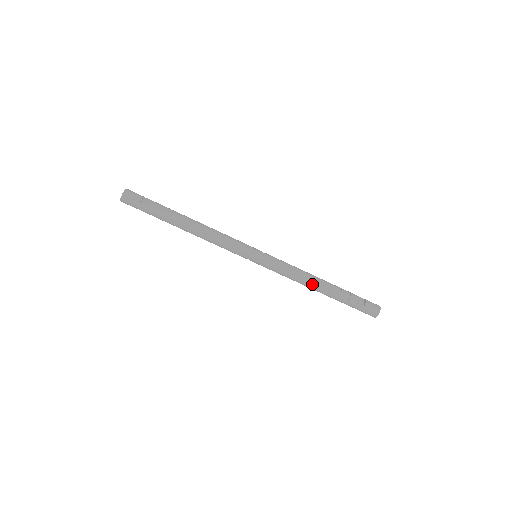
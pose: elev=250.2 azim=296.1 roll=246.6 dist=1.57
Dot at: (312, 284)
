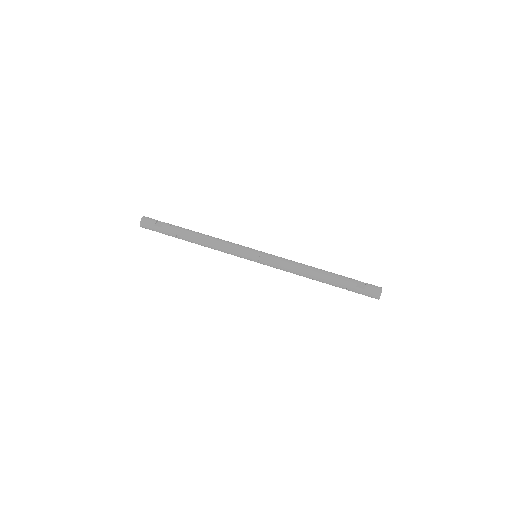
Dot at: (309, 274)
